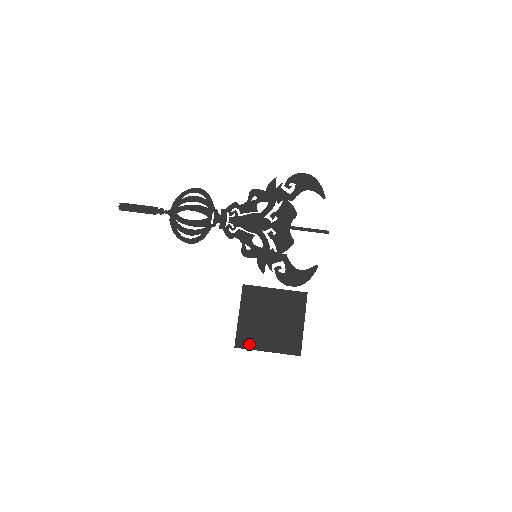
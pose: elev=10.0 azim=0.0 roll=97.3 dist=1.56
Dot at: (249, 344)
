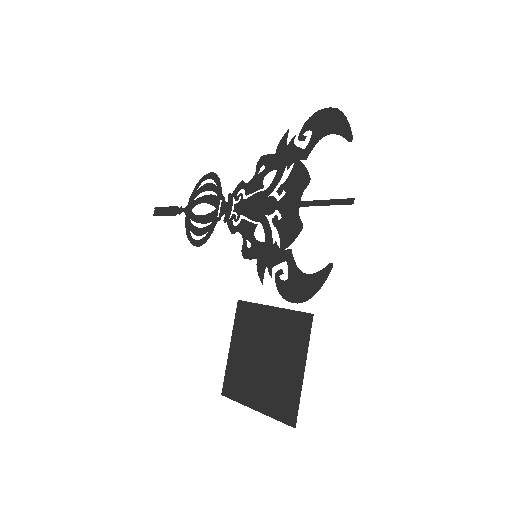
Dot at: (236, 393)
